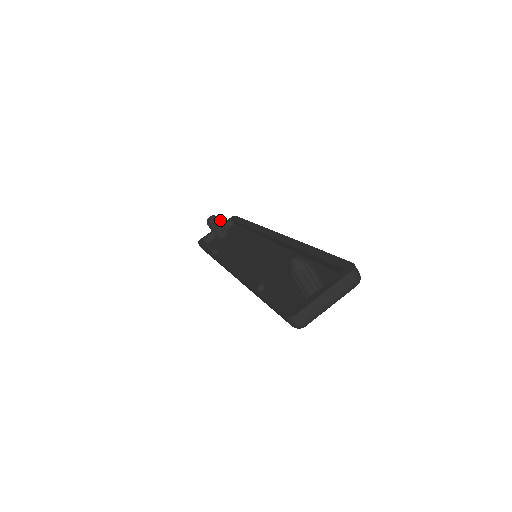
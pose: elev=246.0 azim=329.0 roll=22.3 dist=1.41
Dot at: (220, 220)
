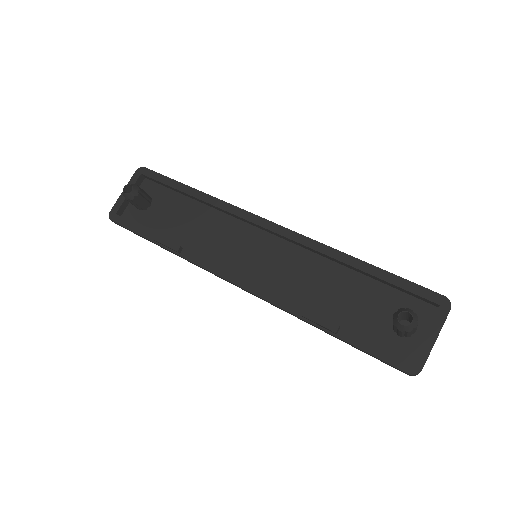
Dot at: (139, 187)
